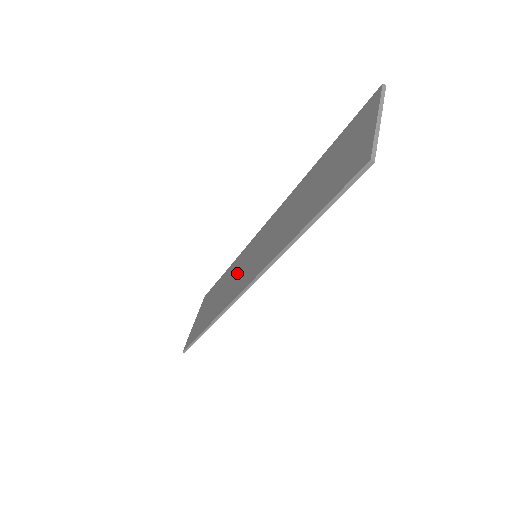
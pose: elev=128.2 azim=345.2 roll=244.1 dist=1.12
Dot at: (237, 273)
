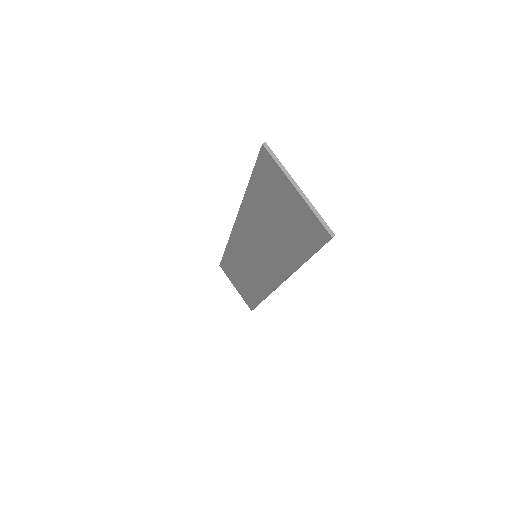
Dot at: (247, 265)
